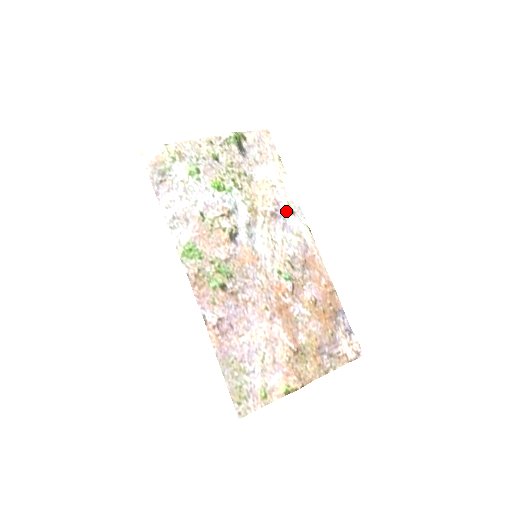
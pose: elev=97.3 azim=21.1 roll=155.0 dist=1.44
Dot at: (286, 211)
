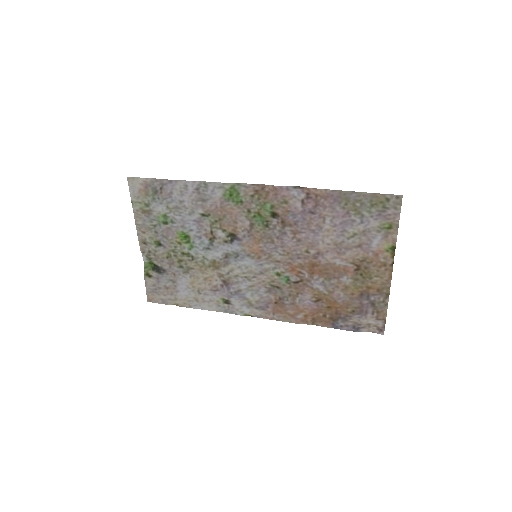
Dot at: (225, 297)
